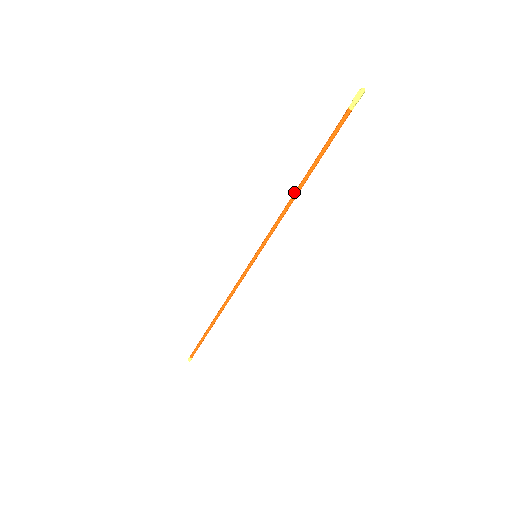
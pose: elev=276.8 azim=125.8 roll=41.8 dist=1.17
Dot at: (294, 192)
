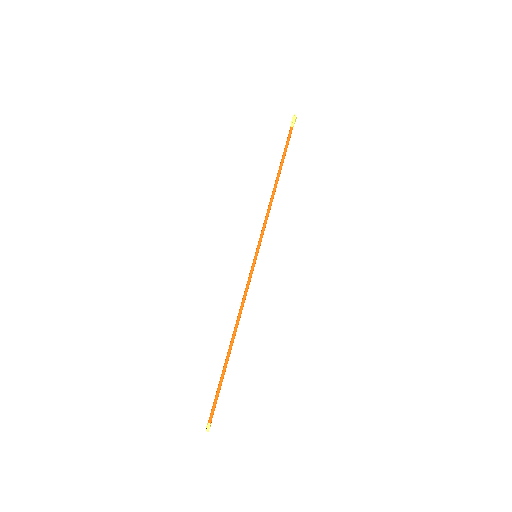
Dot at: occluded
